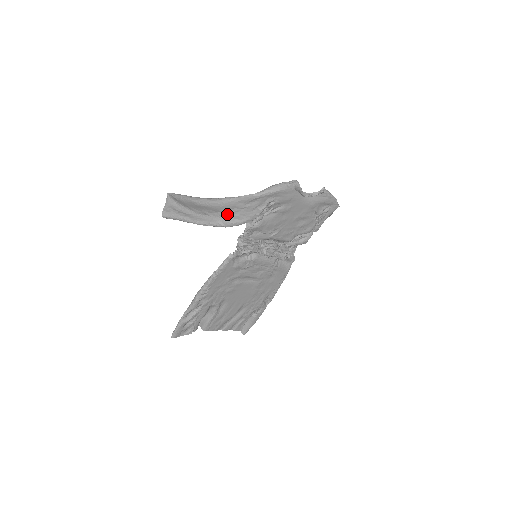
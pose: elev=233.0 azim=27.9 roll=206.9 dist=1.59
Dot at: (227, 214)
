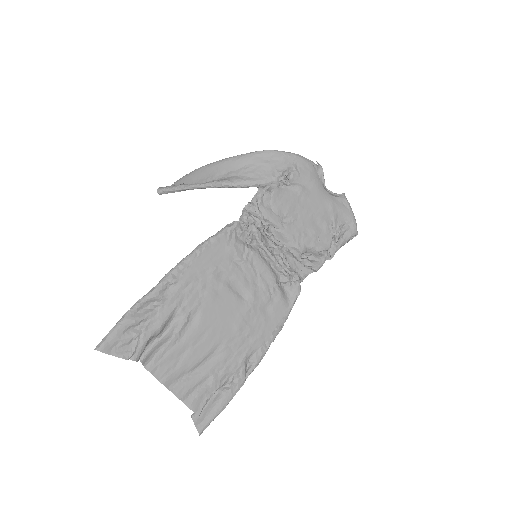
Dot at: (240, 171)
